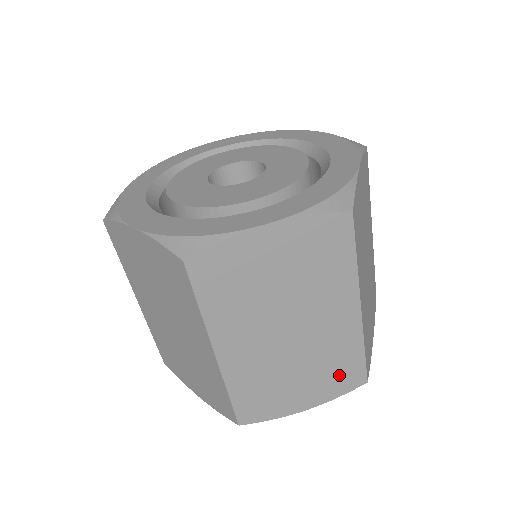
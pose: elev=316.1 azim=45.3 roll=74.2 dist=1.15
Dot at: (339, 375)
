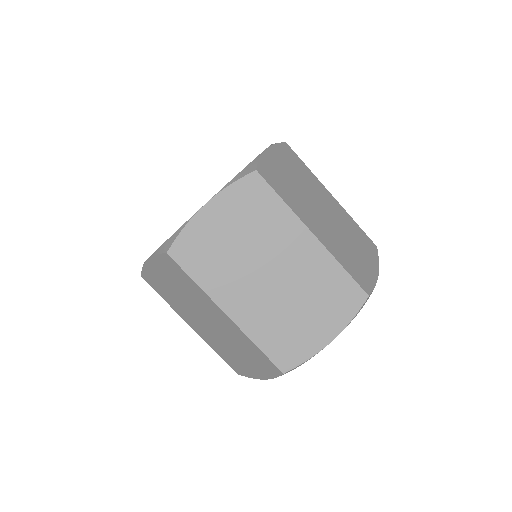
Dot at: (338, 298)
